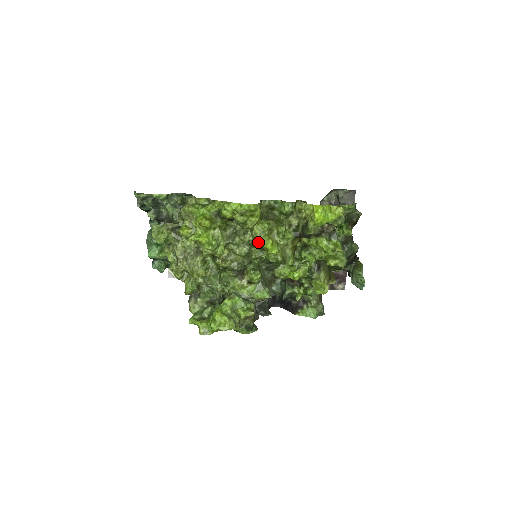
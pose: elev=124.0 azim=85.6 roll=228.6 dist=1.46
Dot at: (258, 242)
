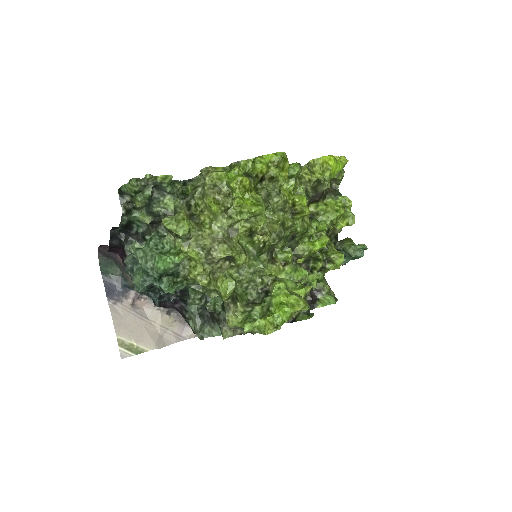
Dot at: (290, 203)
